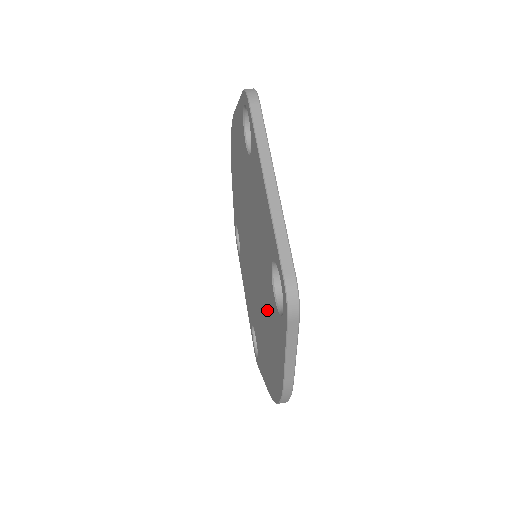
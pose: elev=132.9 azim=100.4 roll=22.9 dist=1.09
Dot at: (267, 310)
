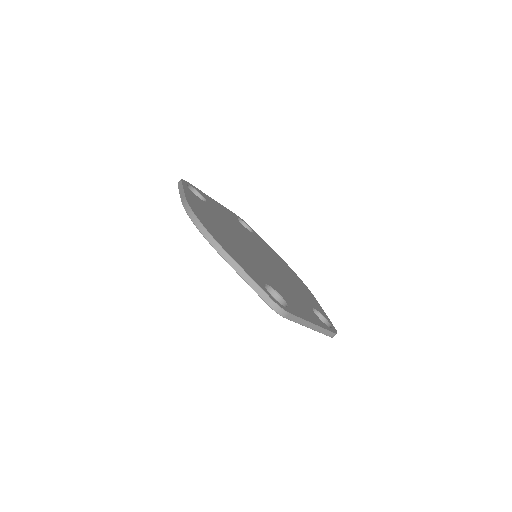
Dot at: occluded
